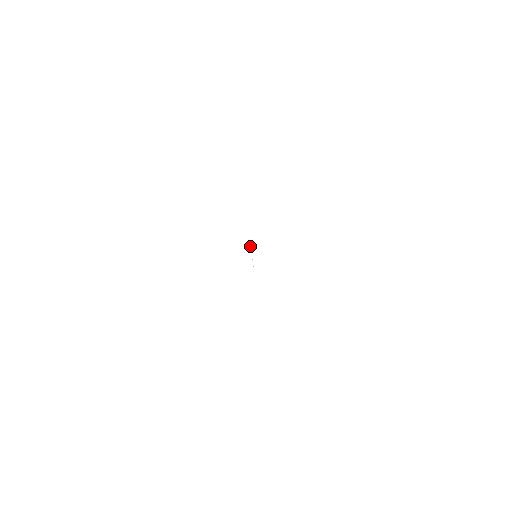
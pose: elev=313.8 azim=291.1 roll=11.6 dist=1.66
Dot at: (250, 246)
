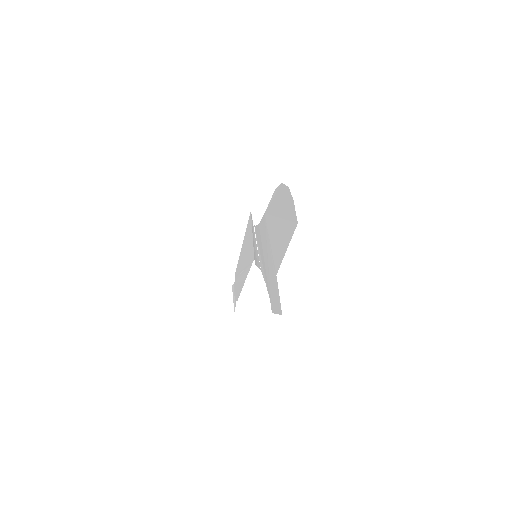
Dot at: (252, 218)
